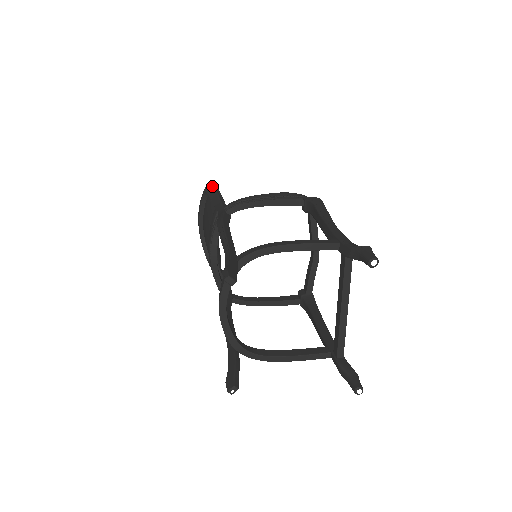
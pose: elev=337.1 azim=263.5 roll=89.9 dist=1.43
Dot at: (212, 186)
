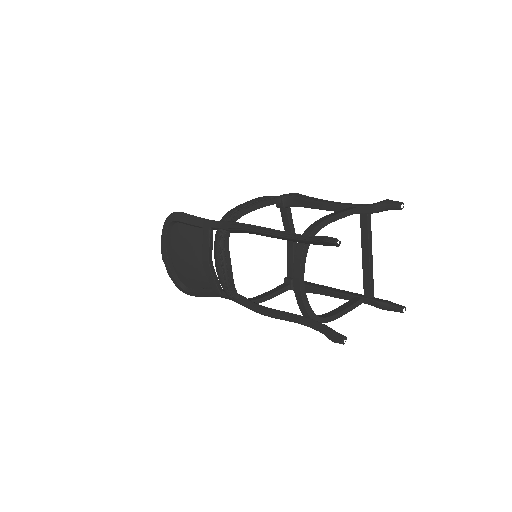
Dot at: (181, 213)
